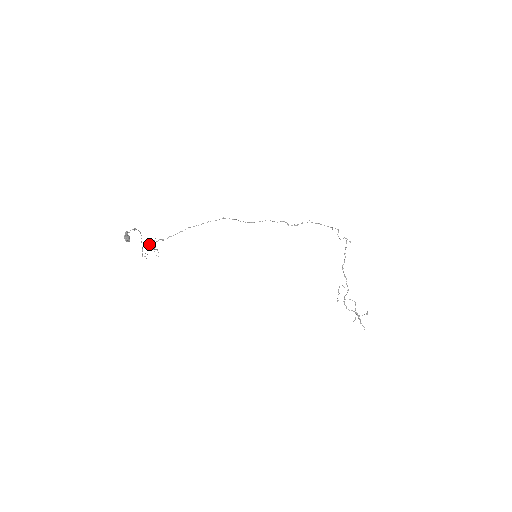
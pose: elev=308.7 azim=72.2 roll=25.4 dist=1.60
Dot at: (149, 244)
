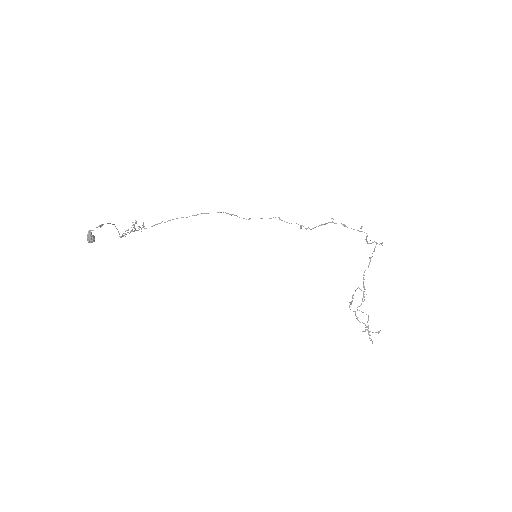
Dot at: (125, 231)
